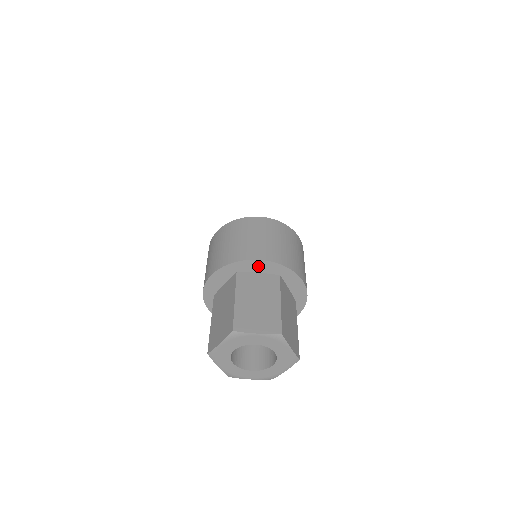
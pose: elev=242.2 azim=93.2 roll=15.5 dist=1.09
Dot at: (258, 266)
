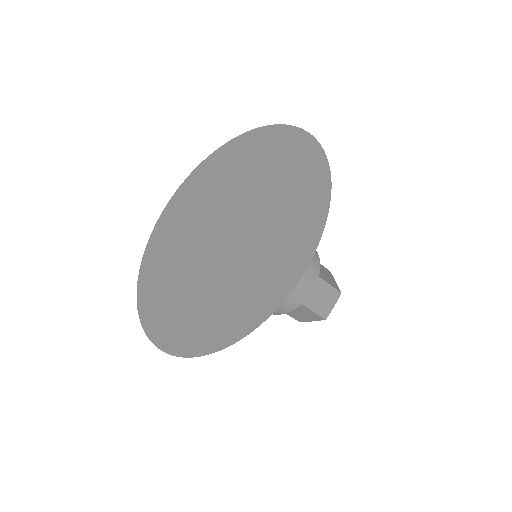
Dot at: occluded
